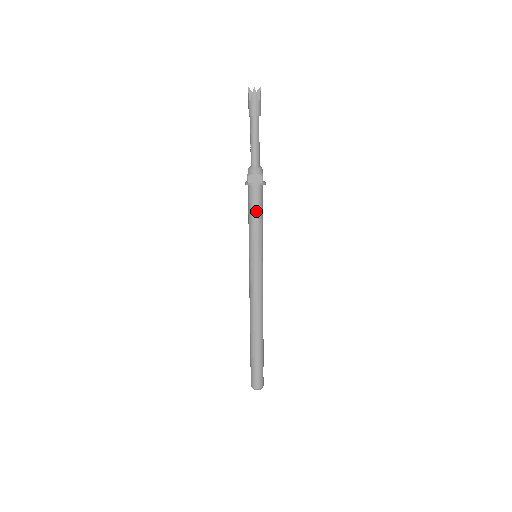
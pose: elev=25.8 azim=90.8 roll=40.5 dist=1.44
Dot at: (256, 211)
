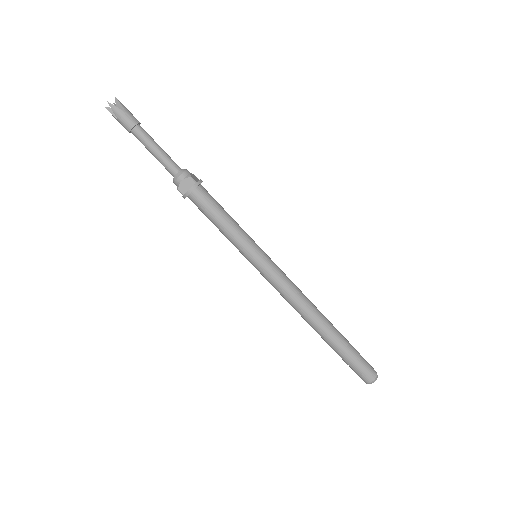
Dot at: (215, 215)
